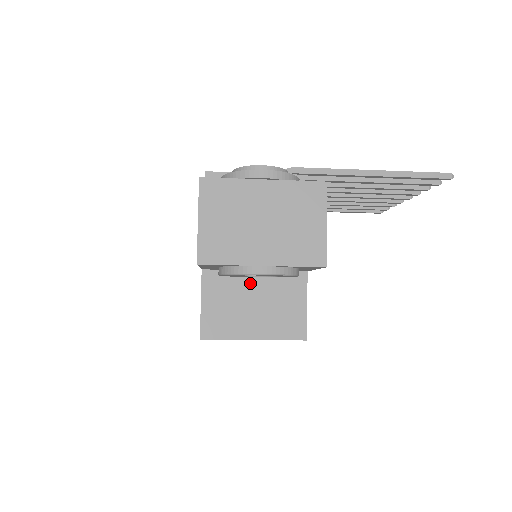
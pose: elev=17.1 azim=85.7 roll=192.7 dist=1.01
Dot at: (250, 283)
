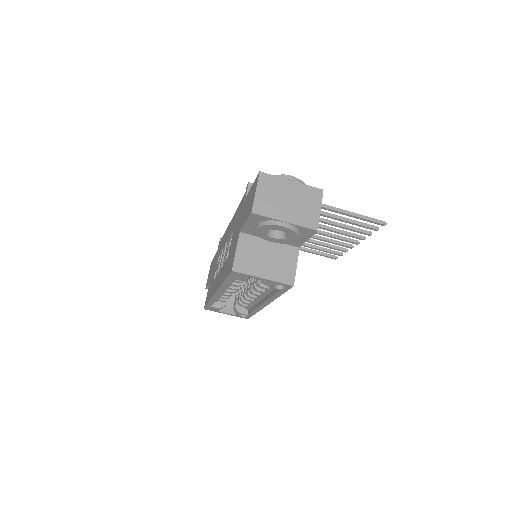
Dot at: (266, 246)
